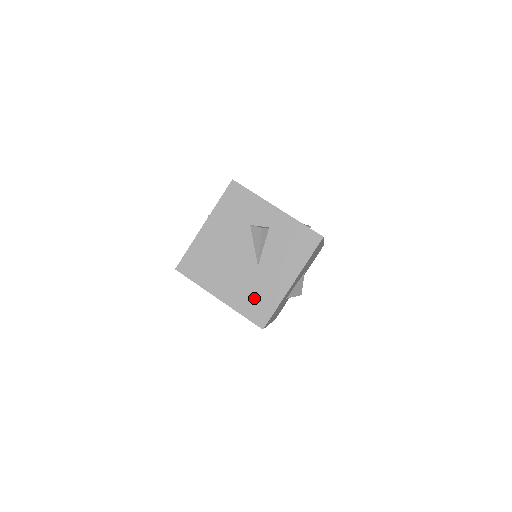
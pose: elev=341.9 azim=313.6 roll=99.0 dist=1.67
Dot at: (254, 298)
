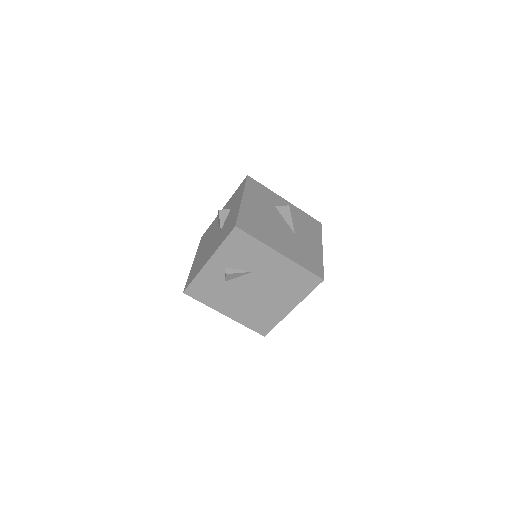
Dot at: (305, 256)
